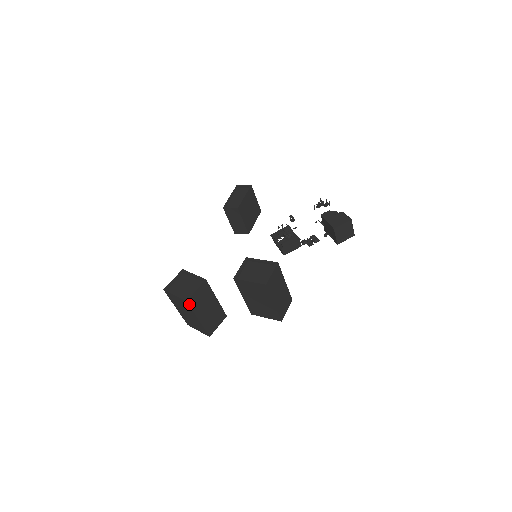
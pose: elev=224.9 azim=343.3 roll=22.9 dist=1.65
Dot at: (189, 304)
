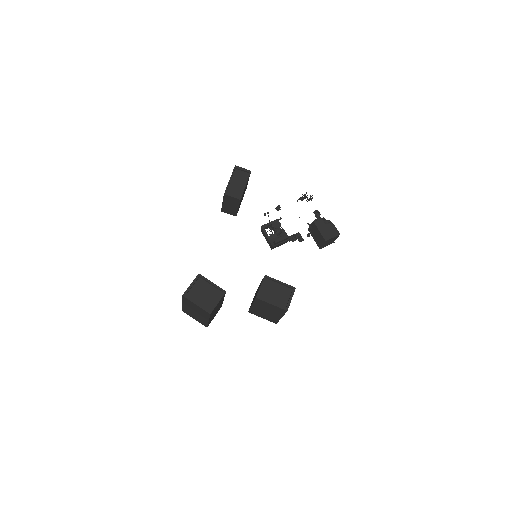
Dot at: (210, 315)
